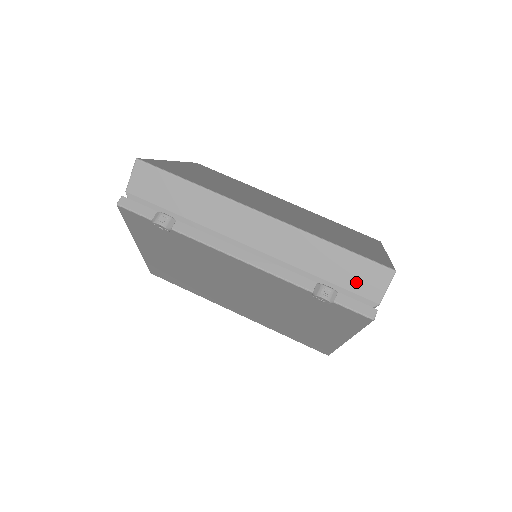
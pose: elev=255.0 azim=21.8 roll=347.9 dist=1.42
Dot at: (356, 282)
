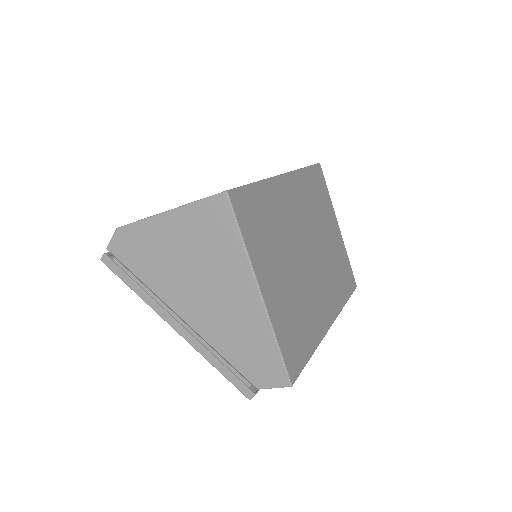
Dot at: occluded
